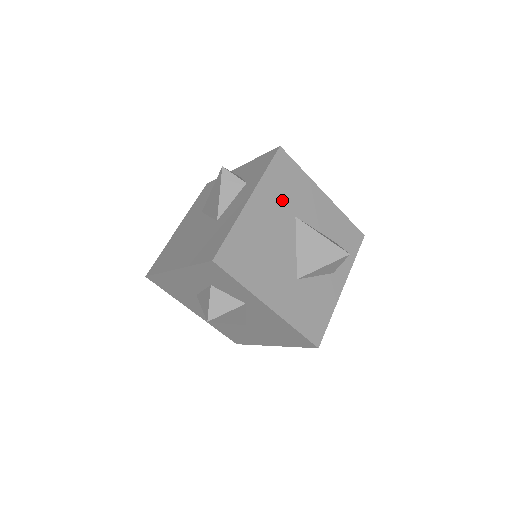
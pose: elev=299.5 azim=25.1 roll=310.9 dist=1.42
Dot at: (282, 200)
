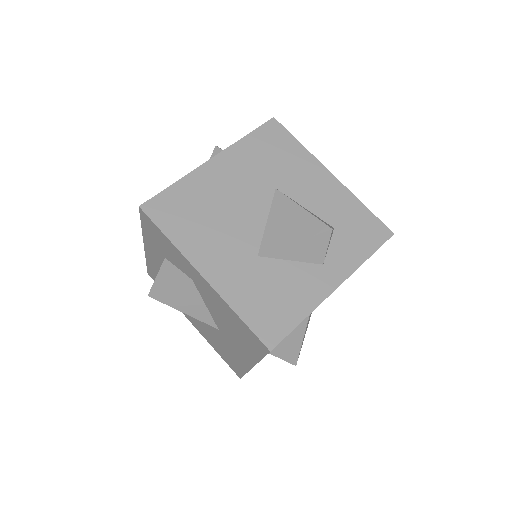
Dot at: (260, 168)
